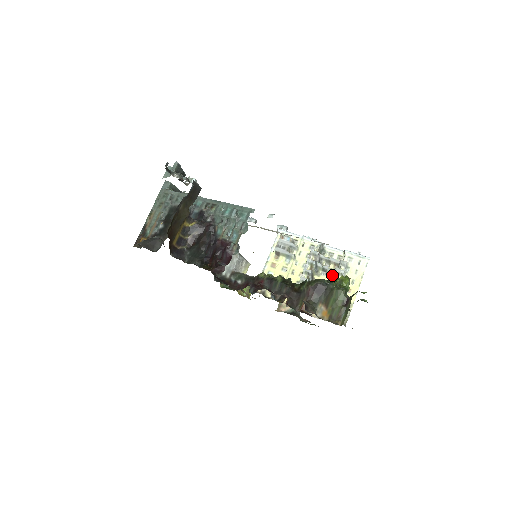
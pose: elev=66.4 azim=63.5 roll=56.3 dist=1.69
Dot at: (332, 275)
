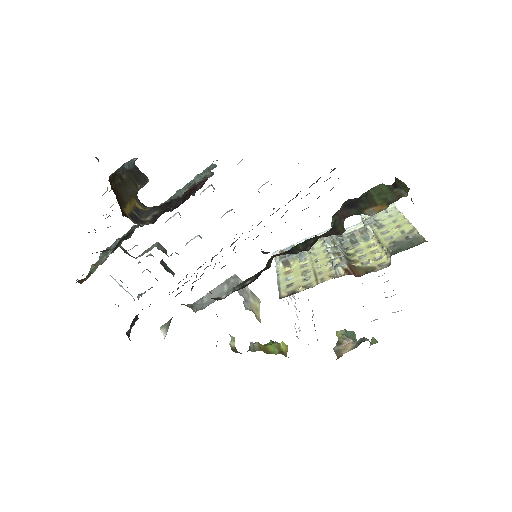
Dot at: (367, 240)
